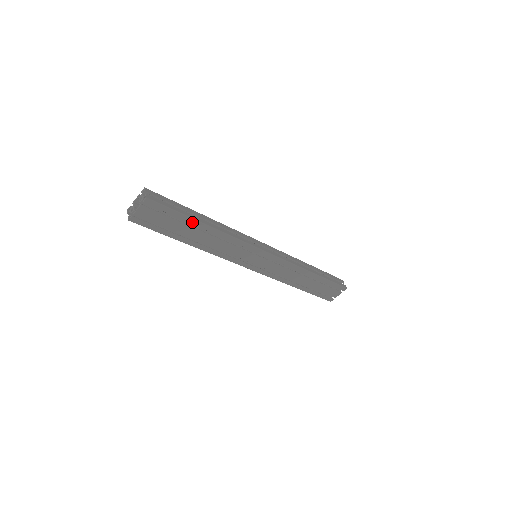
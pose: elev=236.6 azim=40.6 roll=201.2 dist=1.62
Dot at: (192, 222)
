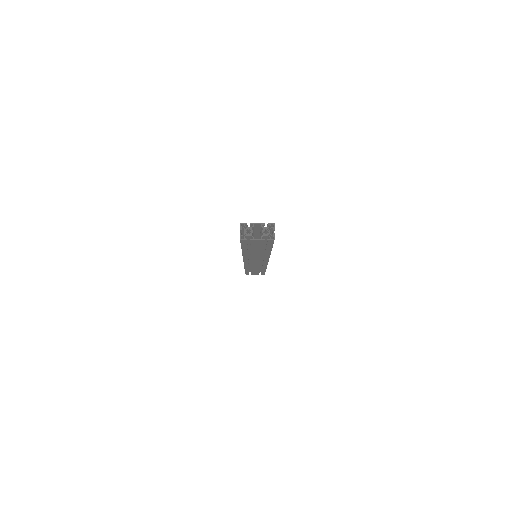
Dot at: (268, 249)
